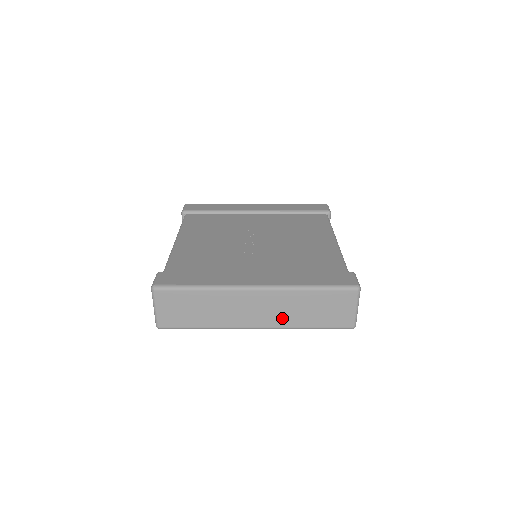
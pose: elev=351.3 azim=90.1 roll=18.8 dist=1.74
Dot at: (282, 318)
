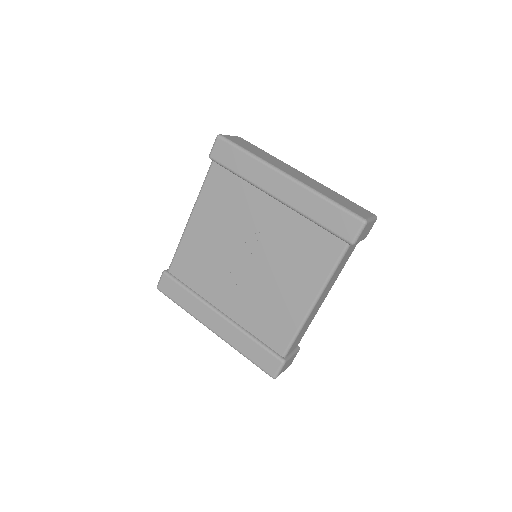
Dot at: occluded
